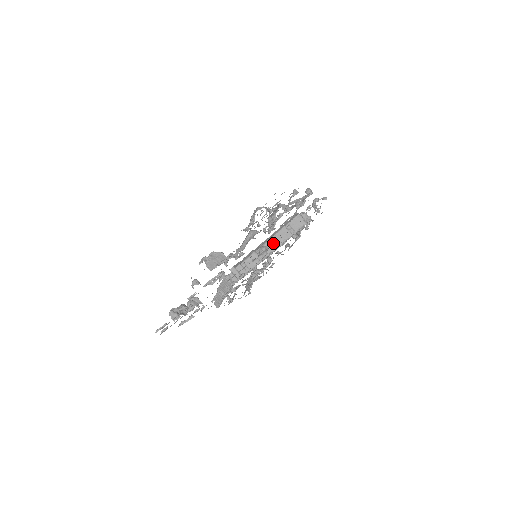
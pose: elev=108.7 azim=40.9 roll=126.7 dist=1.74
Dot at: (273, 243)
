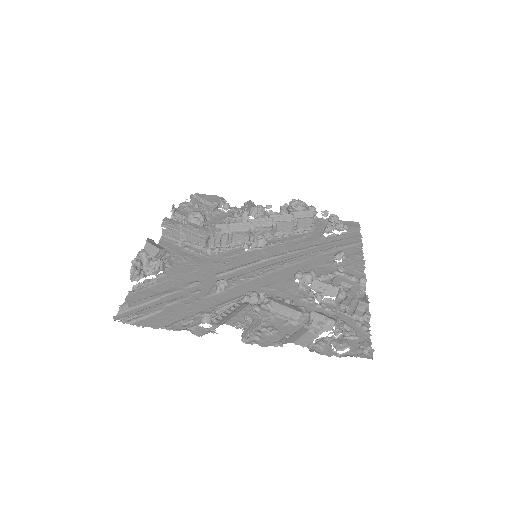
Dot at: (272, 230)
